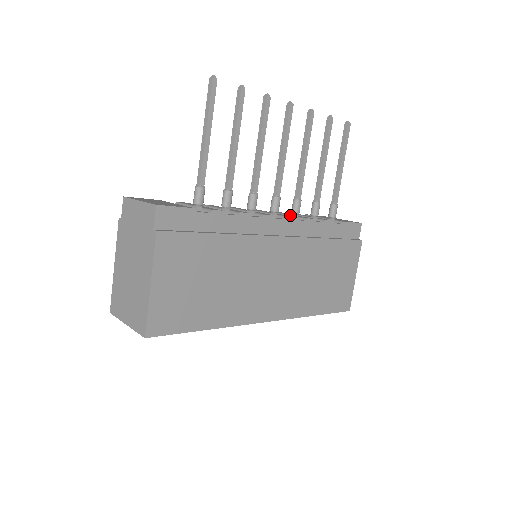
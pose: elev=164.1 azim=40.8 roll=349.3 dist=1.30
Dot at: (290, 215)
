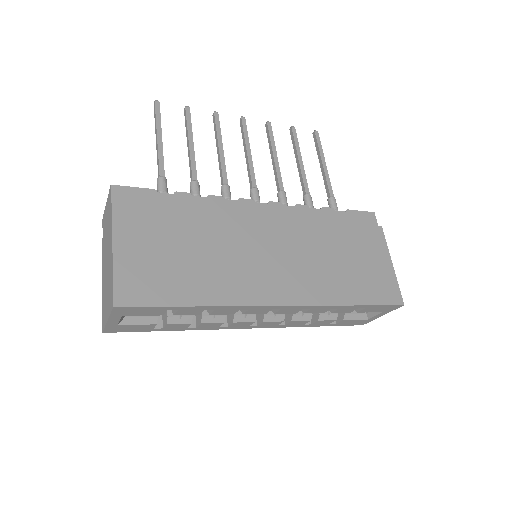
Dot at: occluded
